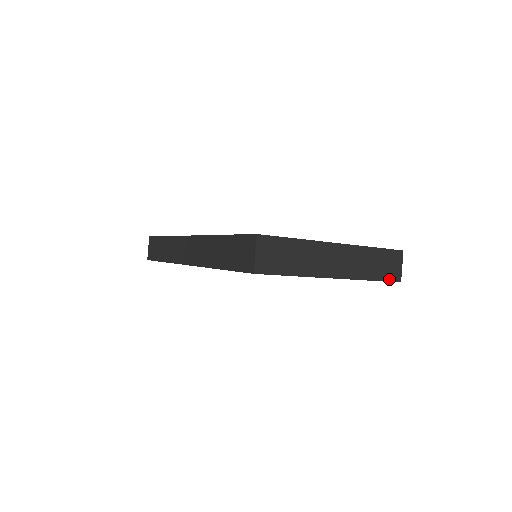
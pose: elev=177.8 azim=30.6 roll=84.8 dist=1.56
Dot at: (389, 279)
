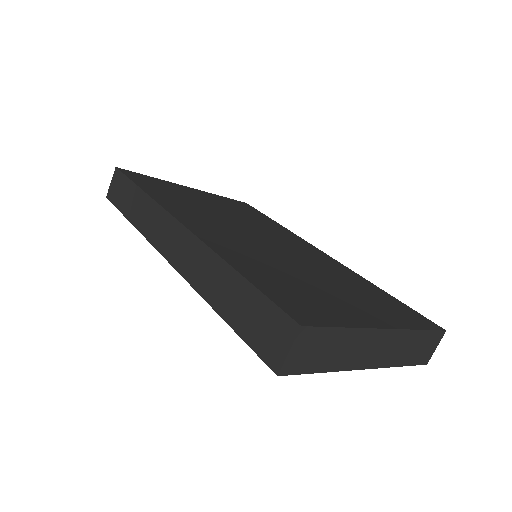
Dot at: (418, 362)
